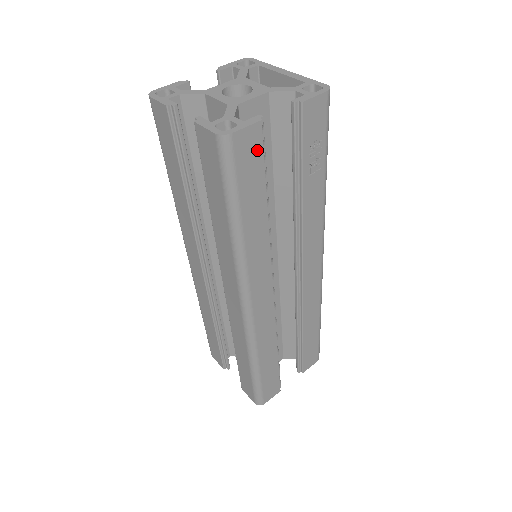
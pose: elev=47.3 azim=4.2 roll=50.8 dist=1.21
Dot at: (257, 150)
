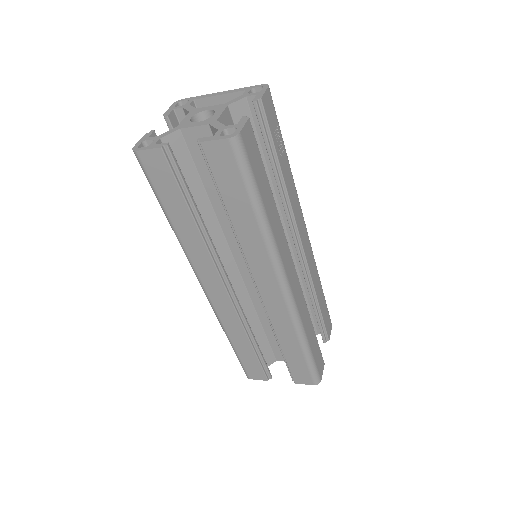
Dot at: (254, 143)
